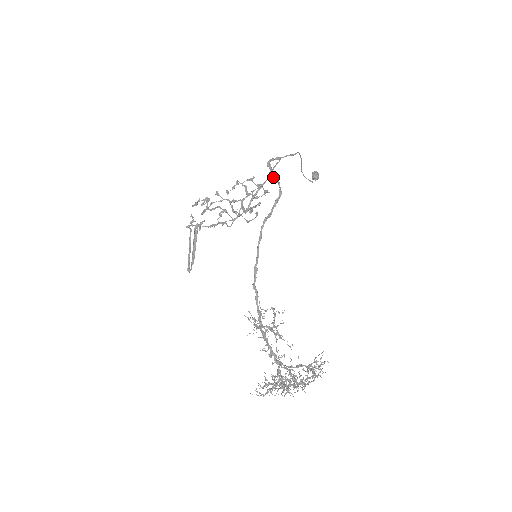
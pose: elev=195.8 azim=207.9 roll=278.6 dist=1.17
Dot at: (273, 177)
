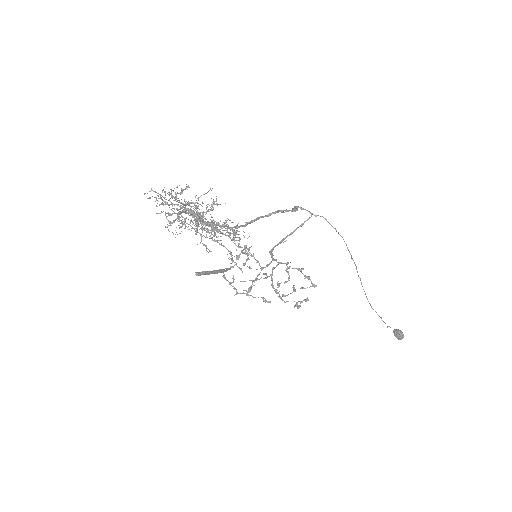
Dot at: occluded
